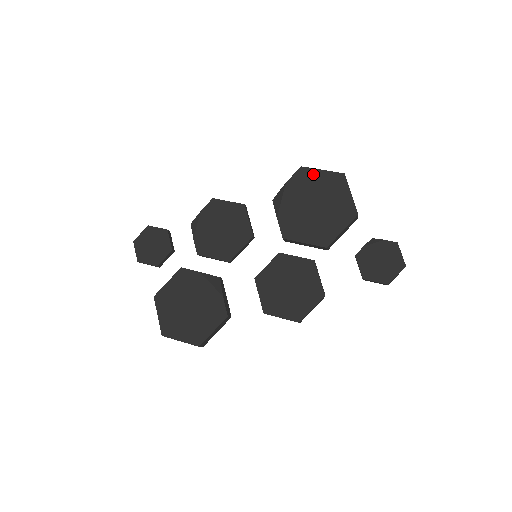
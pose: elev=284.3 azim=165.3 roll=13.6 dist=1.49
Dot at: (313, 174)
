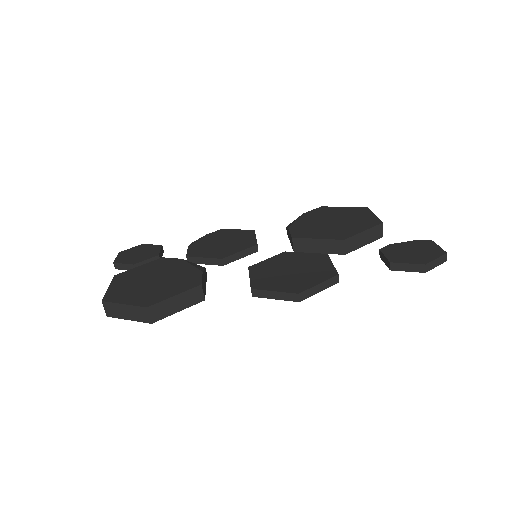
Dot at: (333, 209)
